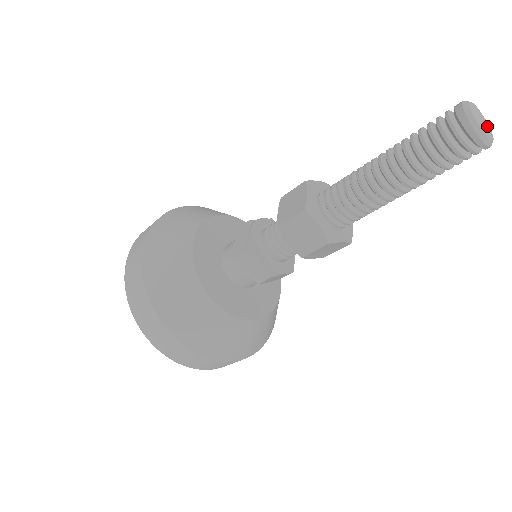
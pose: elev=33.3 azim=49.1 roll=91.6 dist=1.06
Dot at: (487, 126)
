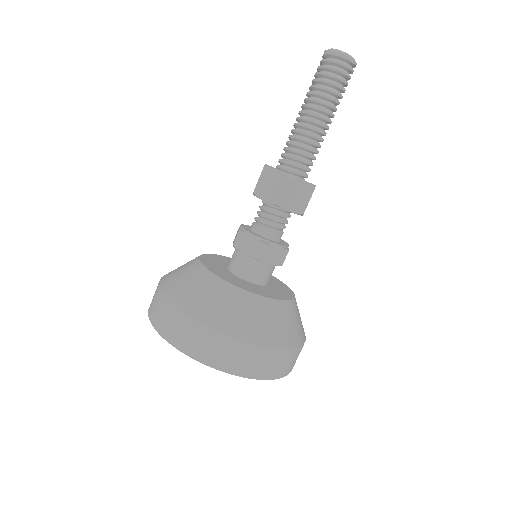
Dot at: occluded
